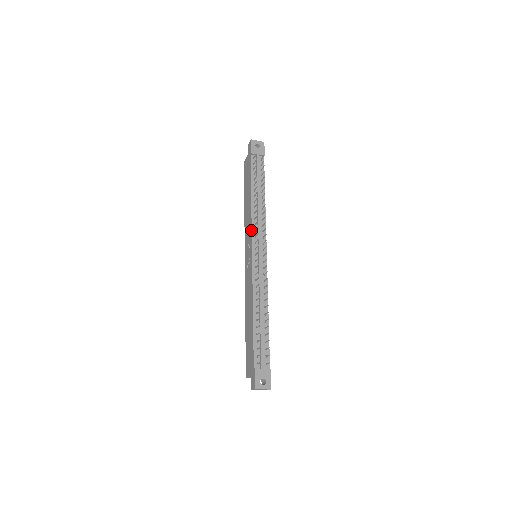
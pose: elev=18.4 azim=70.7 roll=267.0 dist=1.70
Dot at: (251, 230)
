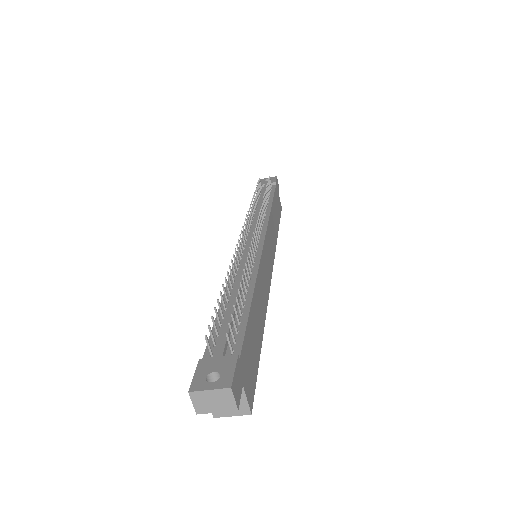
Dot at: (244, 229)
